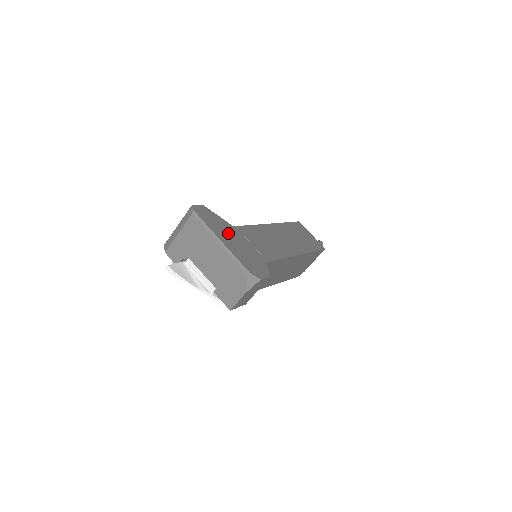
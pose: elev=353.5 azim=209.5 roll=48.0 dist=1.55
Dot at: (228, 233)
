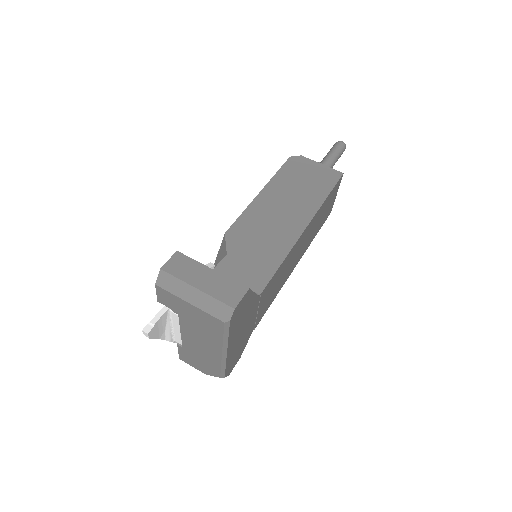
Dot at: (244, 323)
